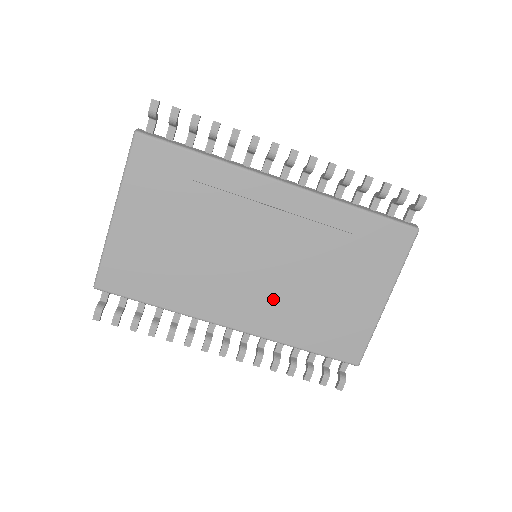
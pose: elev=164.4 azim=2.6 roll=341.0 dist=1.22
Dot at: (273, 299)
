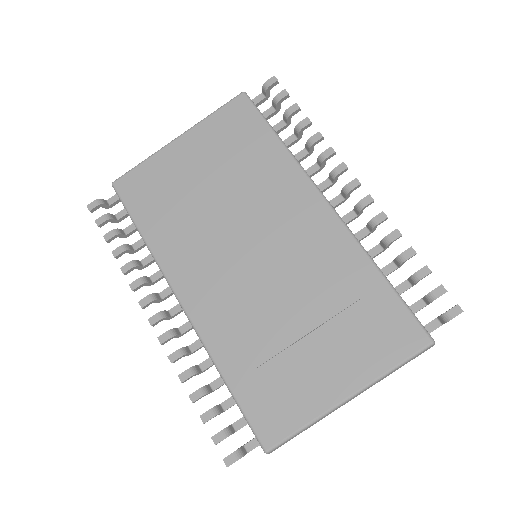
Dot at: (238, 302)
